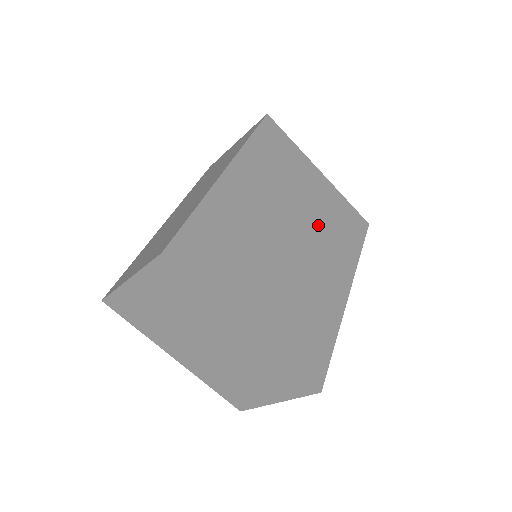
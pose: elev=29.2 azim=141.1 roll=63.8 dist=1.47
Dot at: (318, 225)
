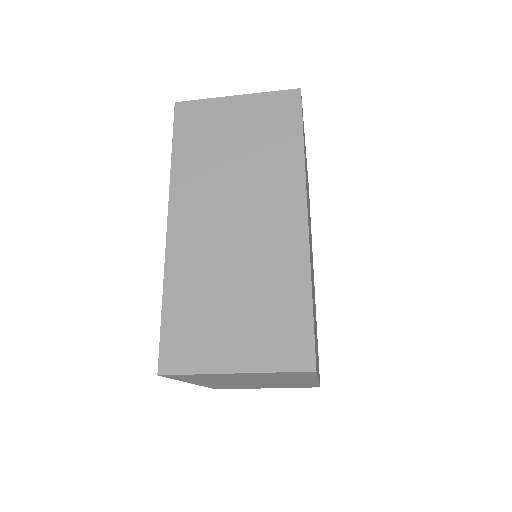
Dot at: occluded
